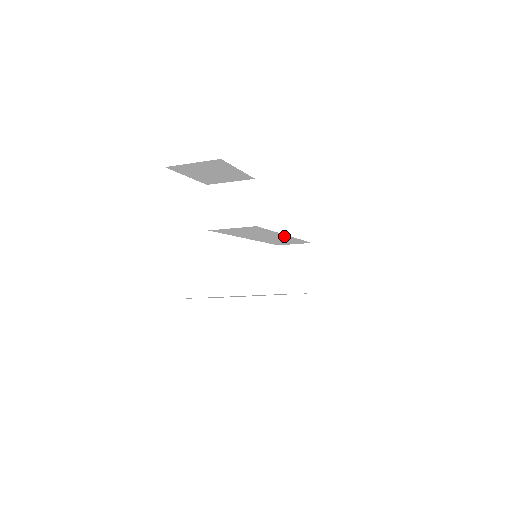
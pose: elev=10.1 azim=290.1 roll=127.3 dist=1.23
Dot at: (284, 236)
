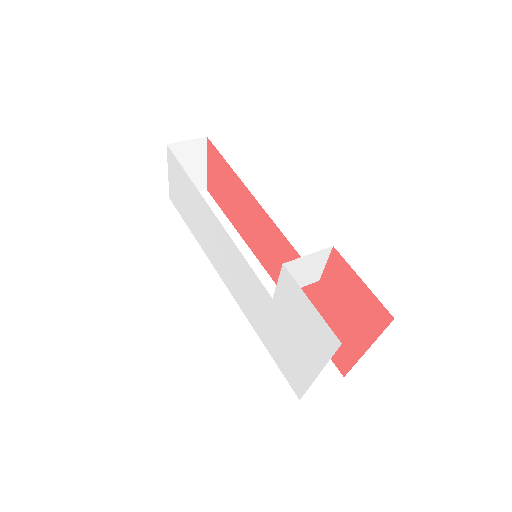
Dot at: occluded
